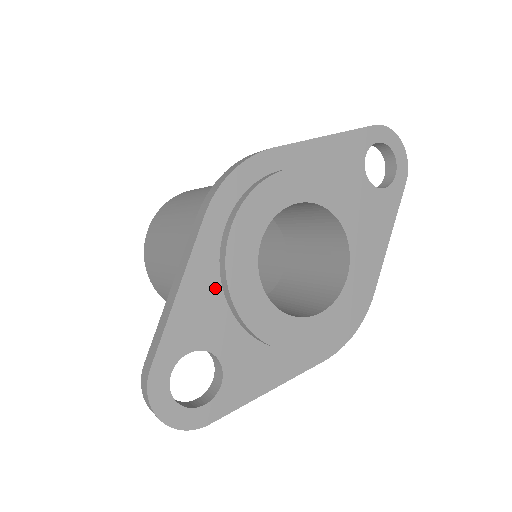
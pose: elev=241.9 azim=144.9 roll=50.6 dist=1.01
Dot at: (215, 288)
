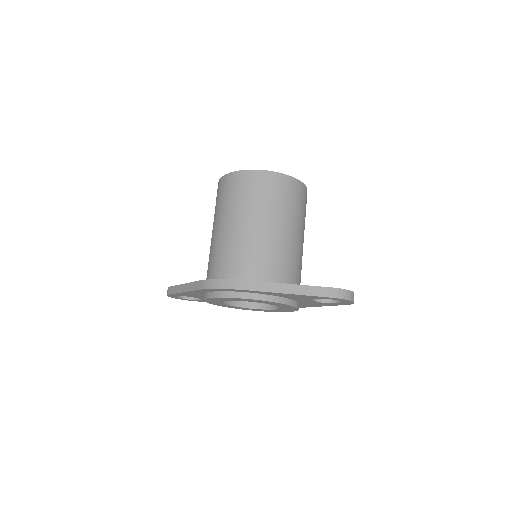
Dot at: (201, 295)
